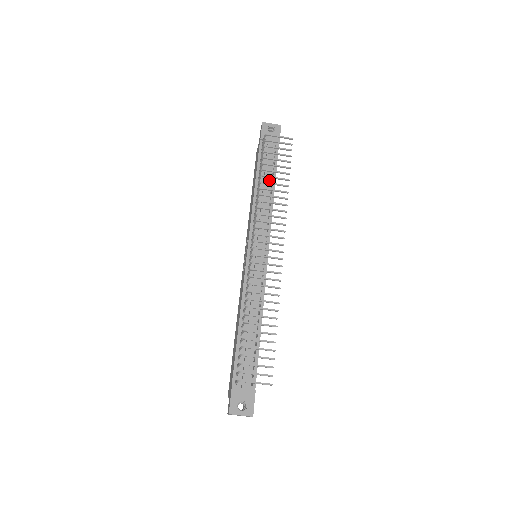
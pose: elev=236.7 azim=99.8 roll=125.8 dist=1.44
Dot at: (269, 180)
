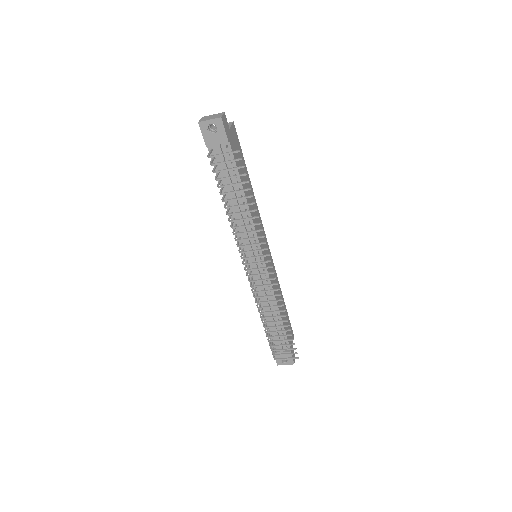
Dot at: occluded
